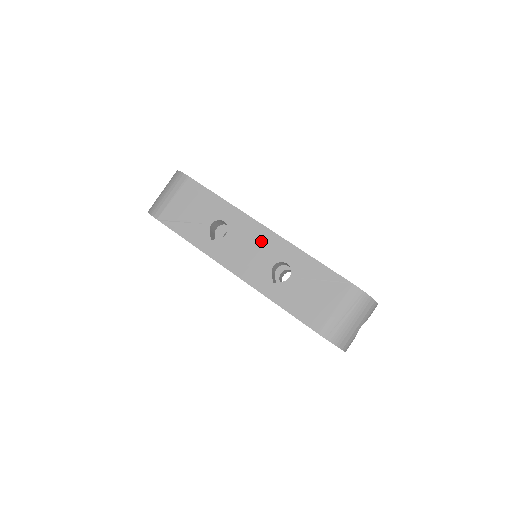
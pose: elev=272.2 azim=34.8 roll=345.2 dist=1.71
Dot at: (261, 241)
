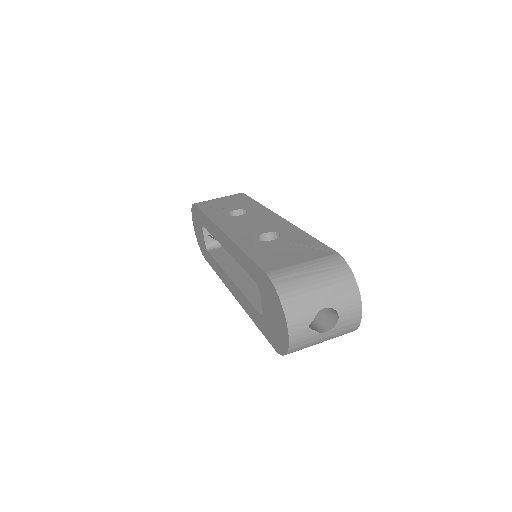
Dot at: (268, 221)
